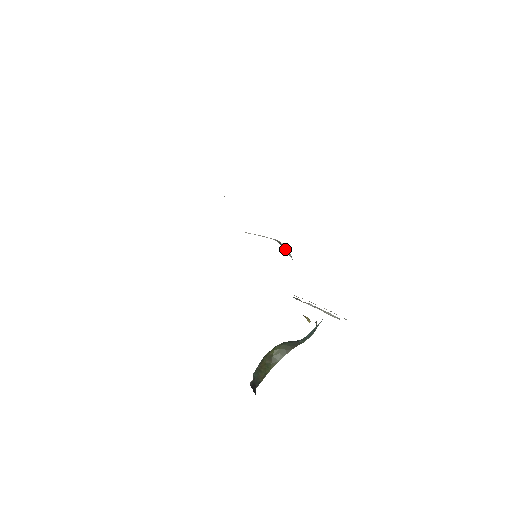
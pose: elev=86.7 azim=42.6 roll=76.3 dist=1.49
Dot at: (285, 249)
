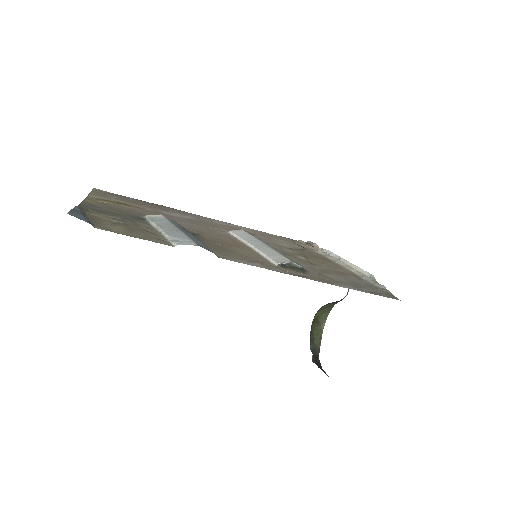
Dot at: (291, 269)
